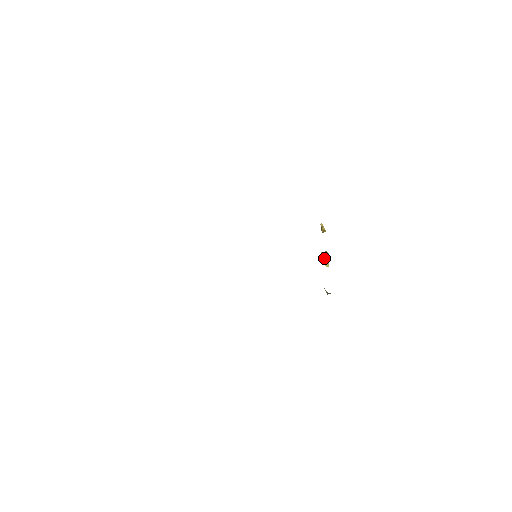
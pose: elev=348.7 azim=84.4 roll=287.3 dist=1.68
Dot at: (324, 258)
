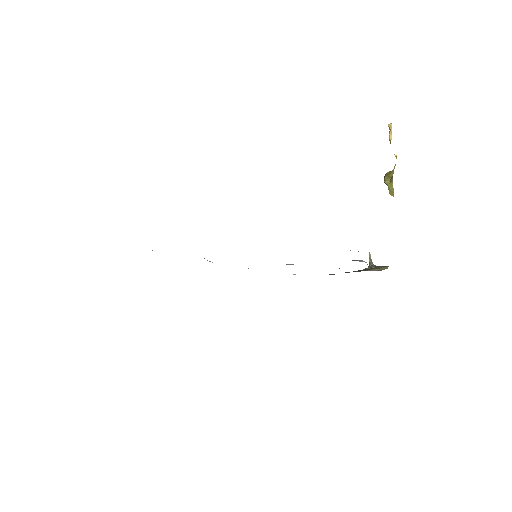
Dot at: (387, 185)
